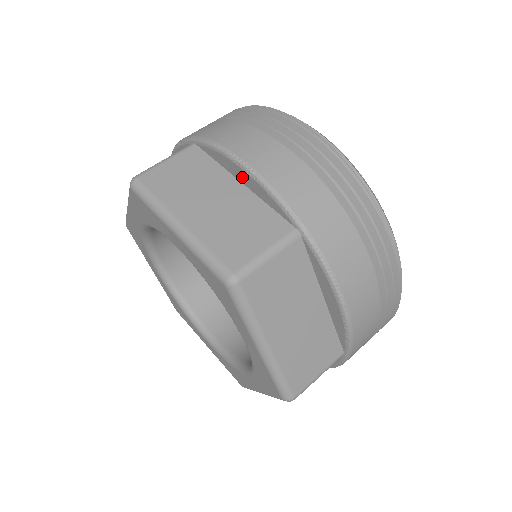
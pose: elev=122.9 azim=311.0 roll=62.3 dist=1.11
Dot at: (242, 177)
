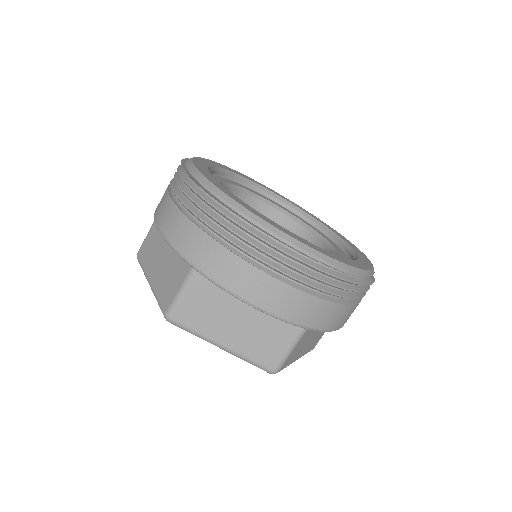
Dot at: occluded
